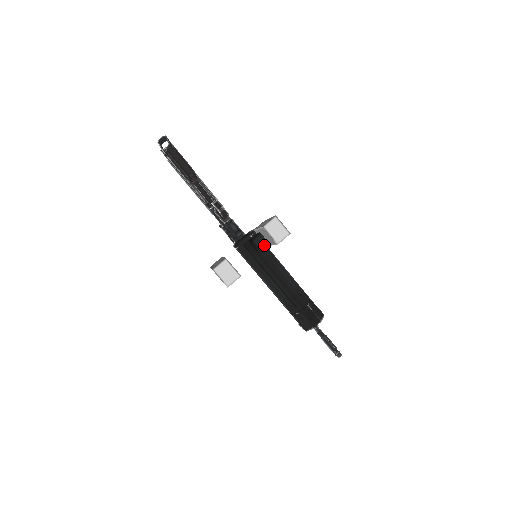
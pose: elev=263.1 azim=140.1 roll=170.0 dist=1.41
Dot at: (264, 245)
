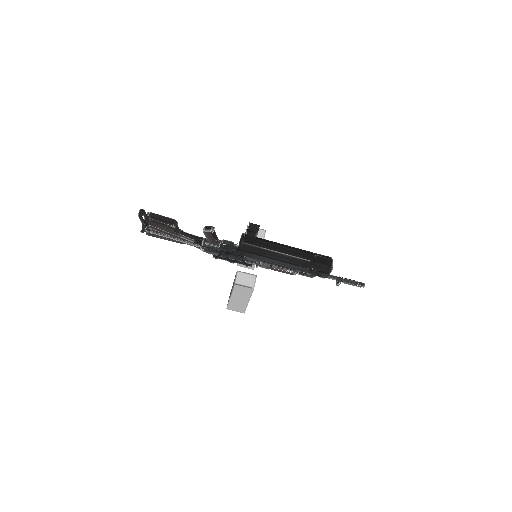
Dot at: (258, 228)
